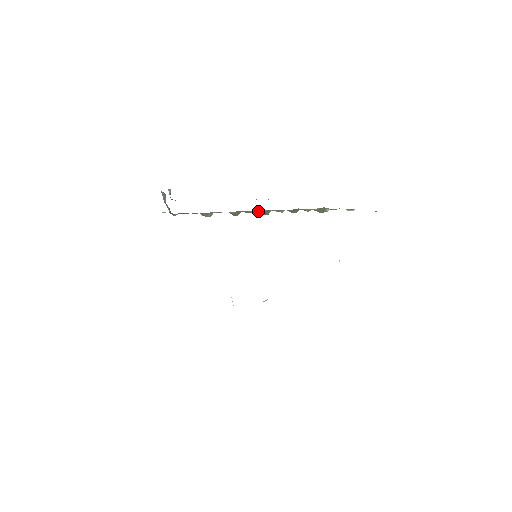
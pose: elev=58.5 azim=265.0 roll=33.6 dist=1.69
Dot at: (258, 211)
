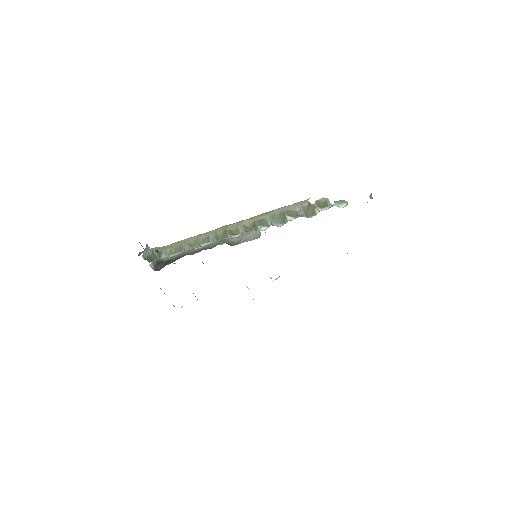
Dot at: (244, 224)
